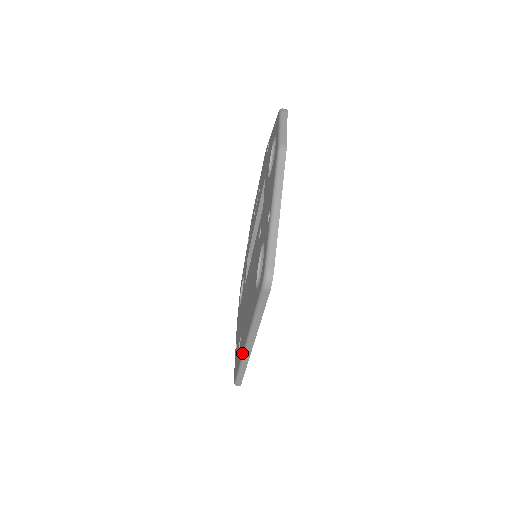
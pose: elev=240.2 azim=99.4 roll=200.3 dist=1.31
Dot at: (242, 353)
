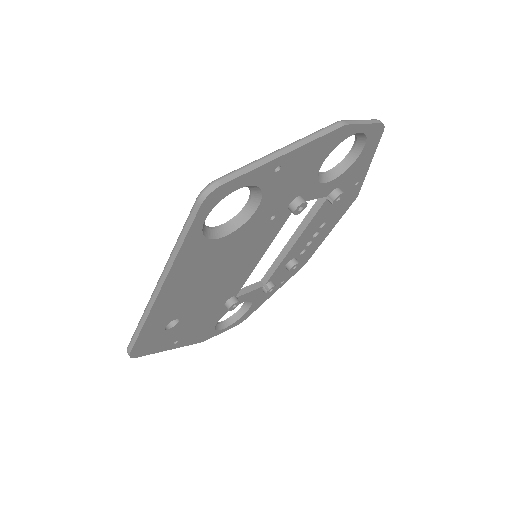
Dot at: occluded
